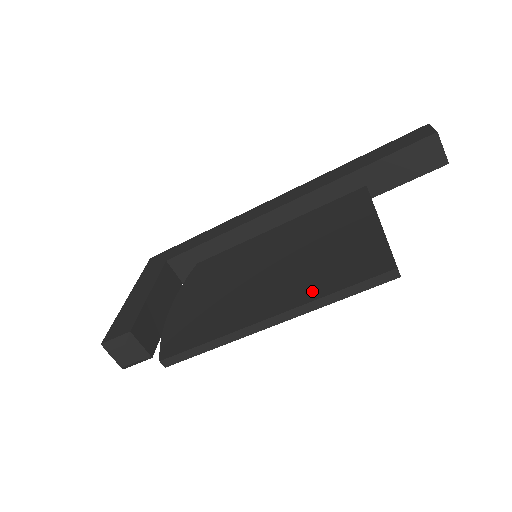
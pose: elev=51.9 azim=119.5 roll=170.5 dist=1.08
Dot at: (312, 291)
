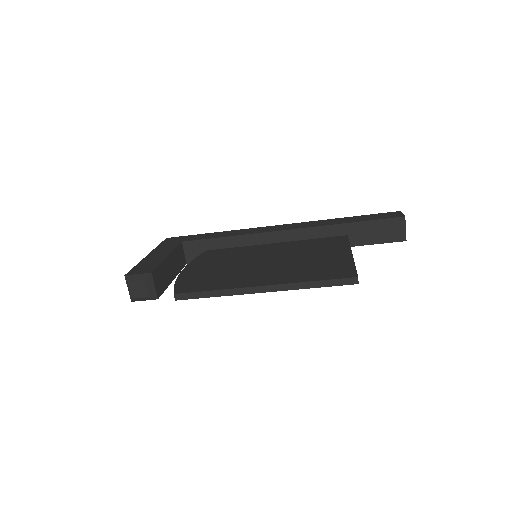
Dot at: (298, 278)
